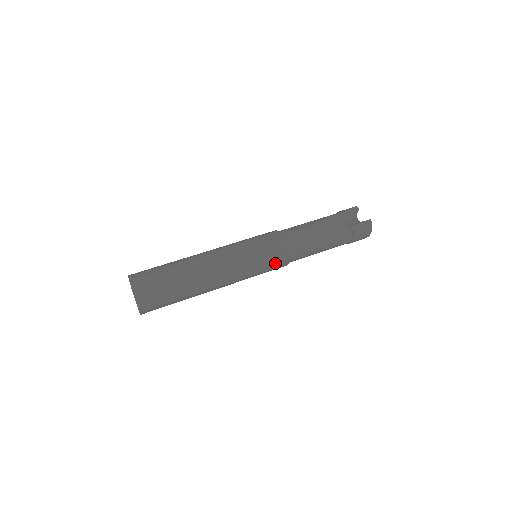
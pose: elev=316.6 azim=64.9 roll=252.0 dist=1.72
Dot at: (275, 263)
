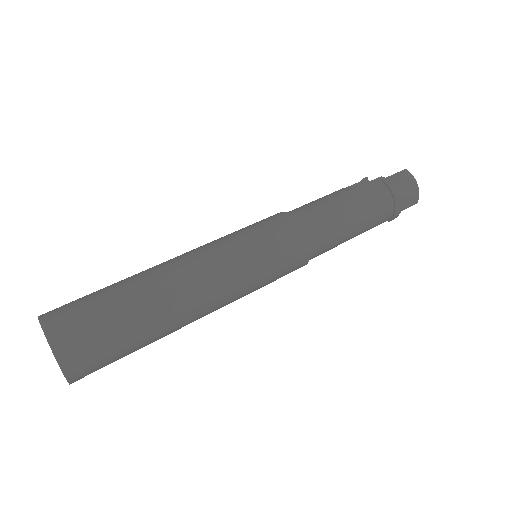
Dot at: (285, 245)
